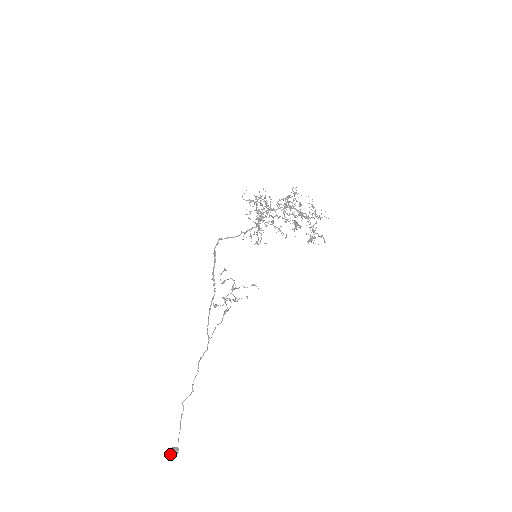
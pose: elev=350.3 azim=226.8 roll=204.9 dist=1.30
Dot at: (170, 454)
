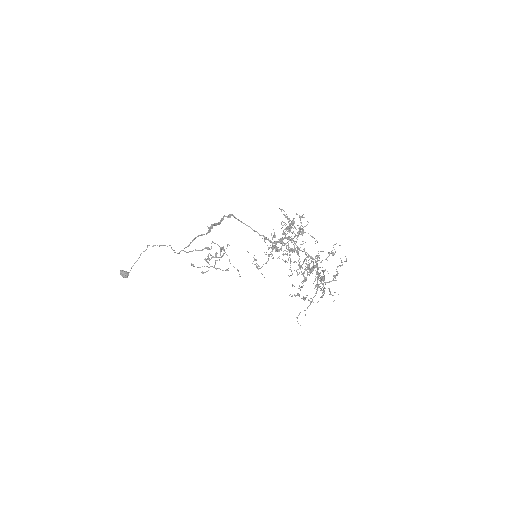
Dot at: (121, 275)
